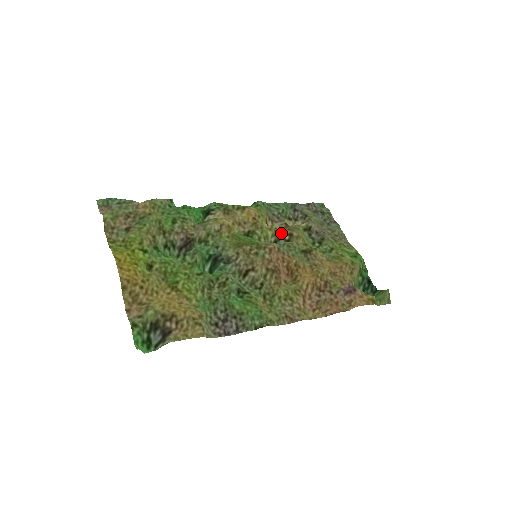
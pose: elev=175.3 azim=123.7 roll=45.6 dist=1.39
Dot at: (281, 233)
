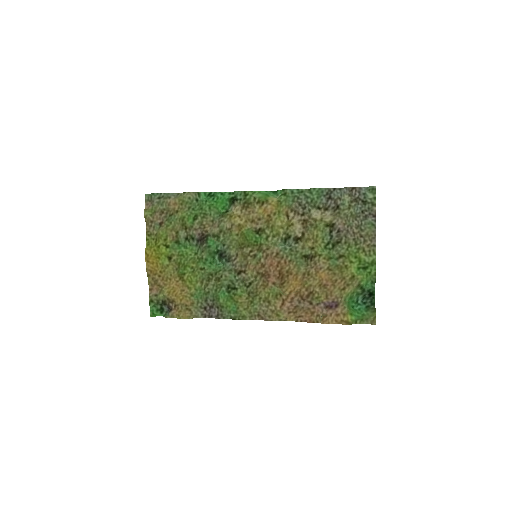
Dot at: (293, 232)
